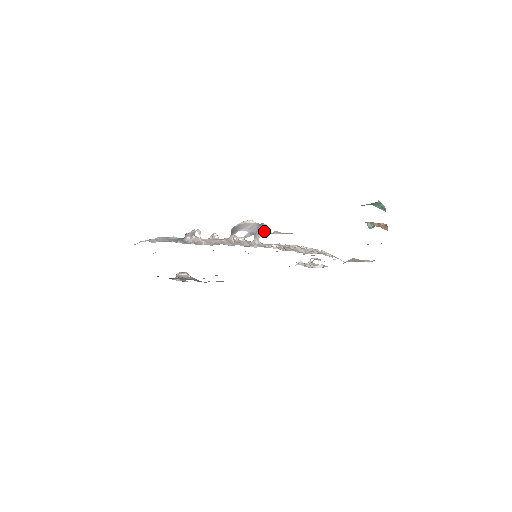
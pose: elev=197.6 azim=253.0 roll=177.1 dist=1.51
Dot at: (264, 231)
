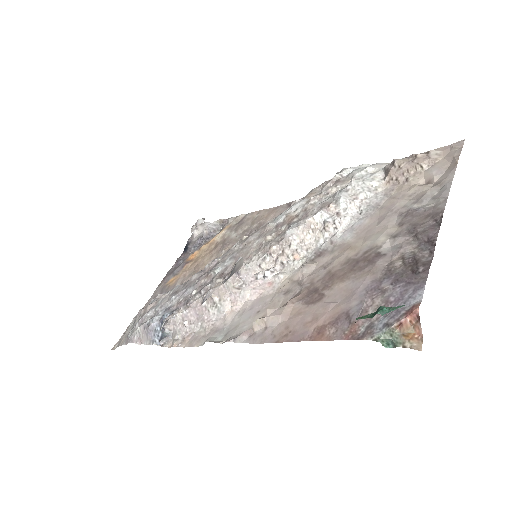
Dot at: (242, 258)
